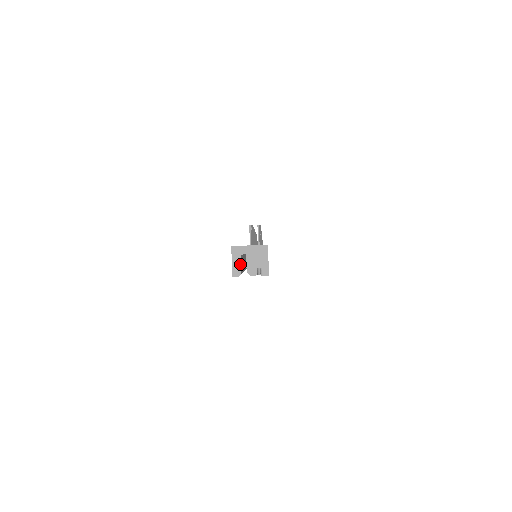
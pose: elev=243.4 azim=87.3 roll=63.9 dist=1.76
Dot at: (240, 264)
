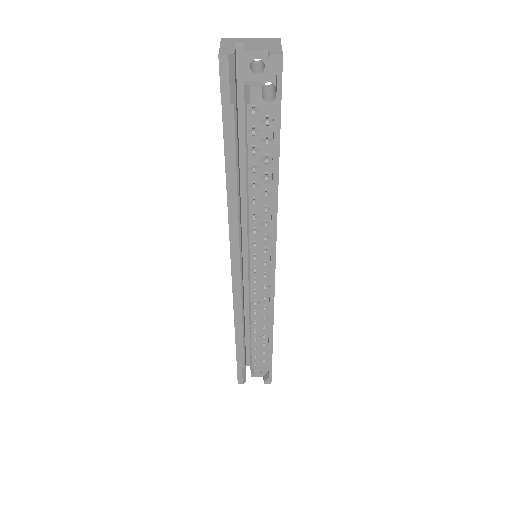
Dot at: (233, 48)
